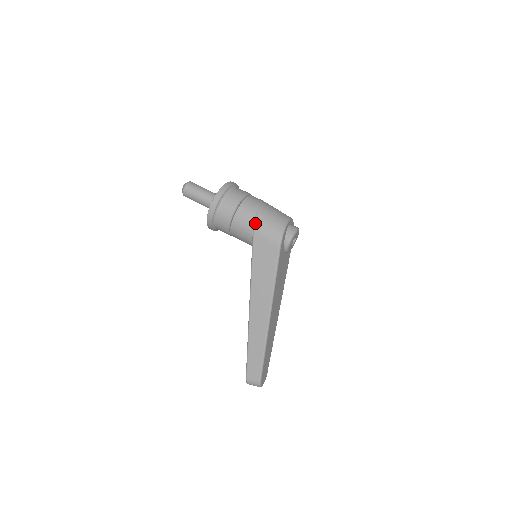
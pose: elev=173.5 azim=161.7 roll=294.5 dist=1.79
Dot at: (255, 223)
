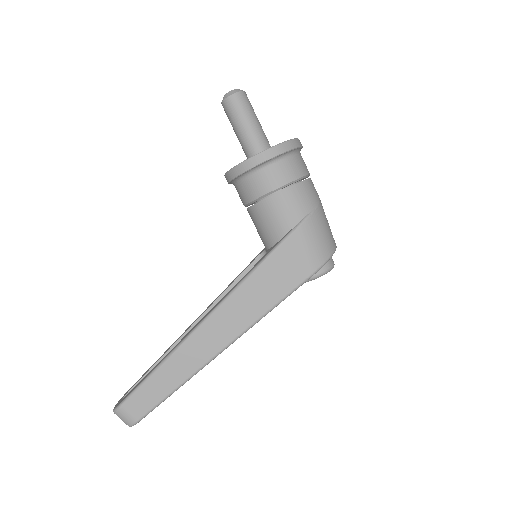
Dot at: (305, 221)
